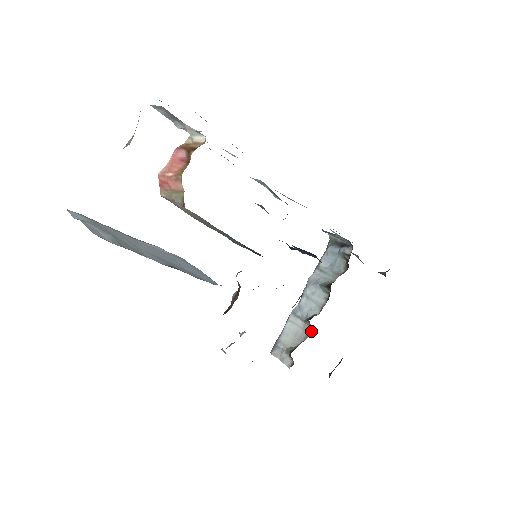
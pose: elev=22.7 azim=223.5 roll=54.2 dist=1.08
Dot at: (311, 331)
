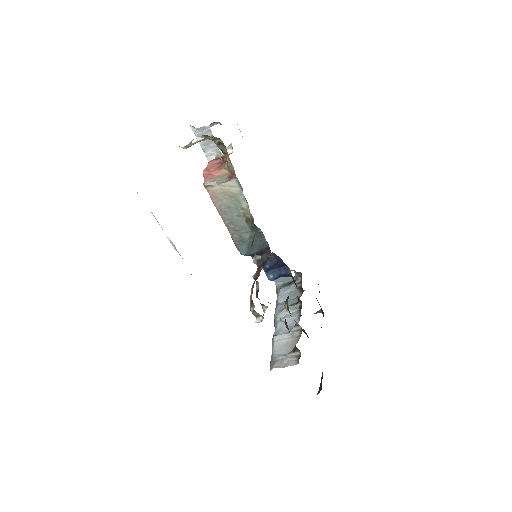
Dot at: (300, 332)
